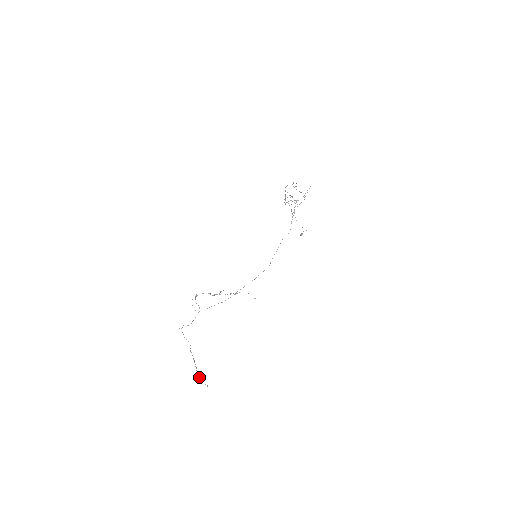
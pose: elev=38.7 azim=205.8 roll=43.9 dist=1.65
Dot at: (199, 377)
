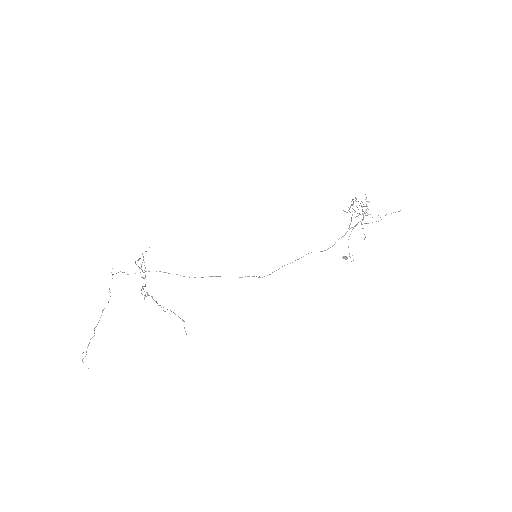
Dot at: (86, 351)
